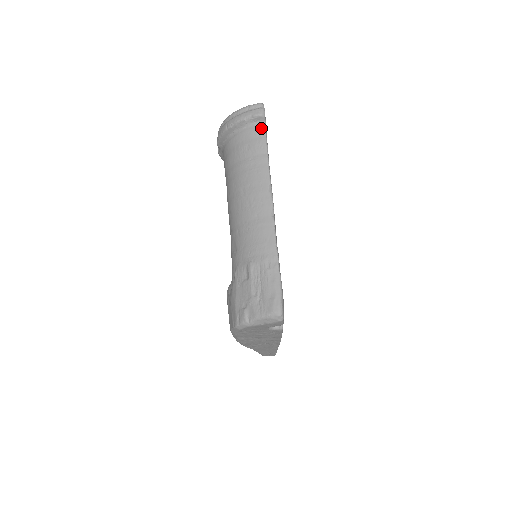
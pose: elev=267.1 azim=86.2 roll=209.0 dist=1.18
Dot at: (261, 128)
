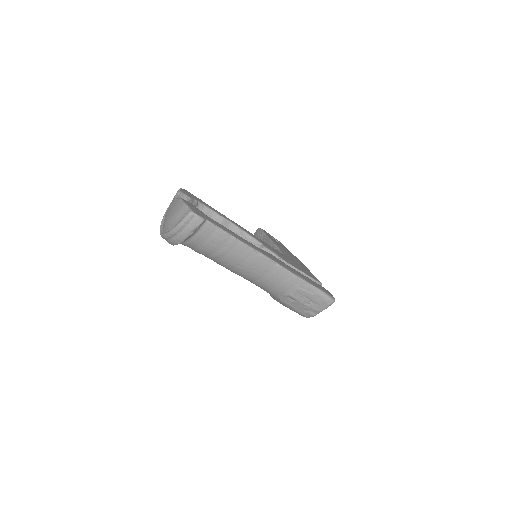
Dot at: (209, 226)
